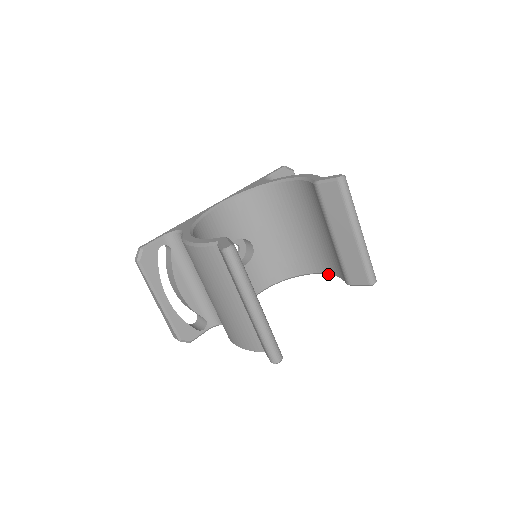
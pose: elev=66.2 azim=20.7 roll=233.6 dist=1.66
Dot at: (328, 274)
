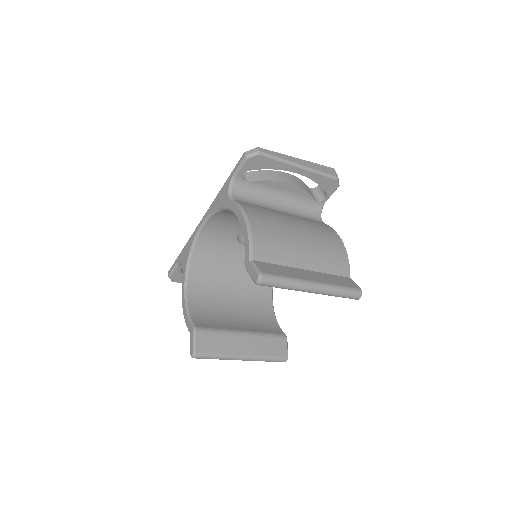
Dot at: occluded
